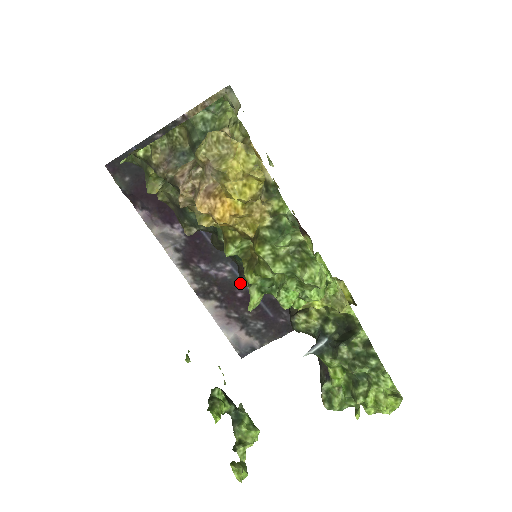
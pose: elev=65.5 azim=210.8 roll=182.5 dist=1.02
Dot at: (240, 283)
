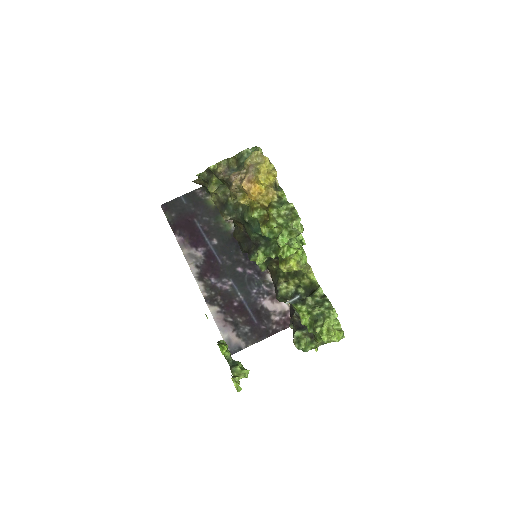
Dot at: (237, 295)
